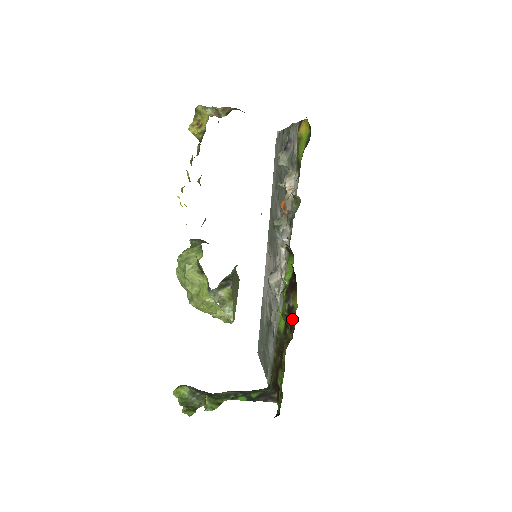
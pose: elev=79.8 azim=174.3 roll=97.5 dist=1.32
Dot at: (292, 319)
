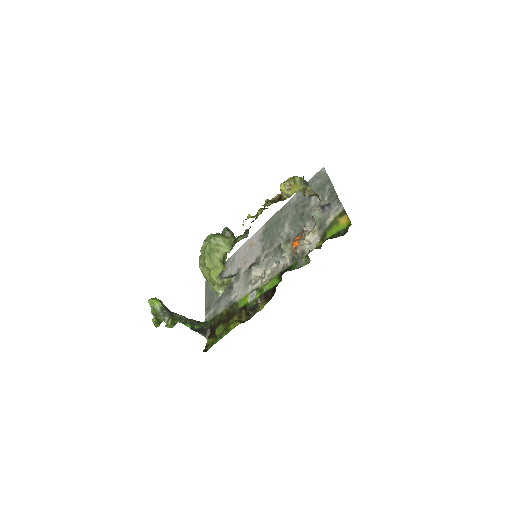
Dot at: (253, 312)
